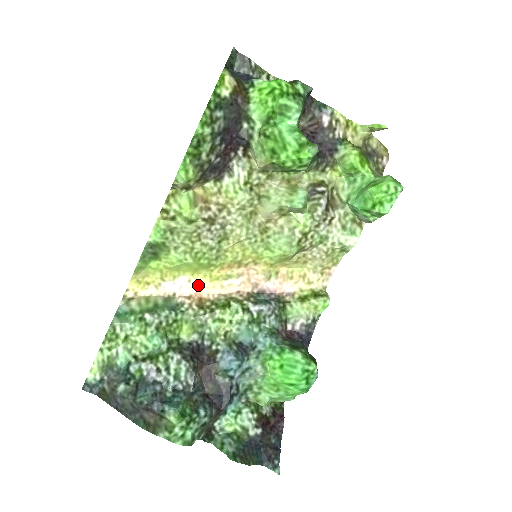
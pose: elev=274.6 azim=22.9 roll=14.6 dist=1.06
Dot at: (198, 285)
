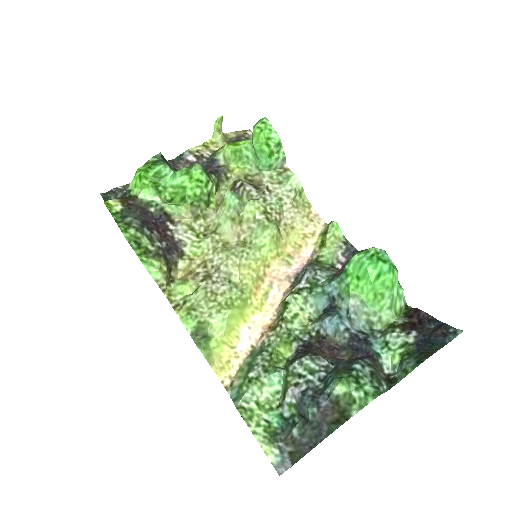
Dot at: (257, 323)
